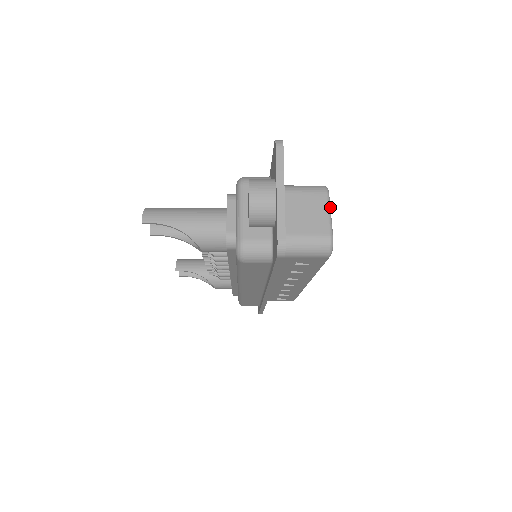
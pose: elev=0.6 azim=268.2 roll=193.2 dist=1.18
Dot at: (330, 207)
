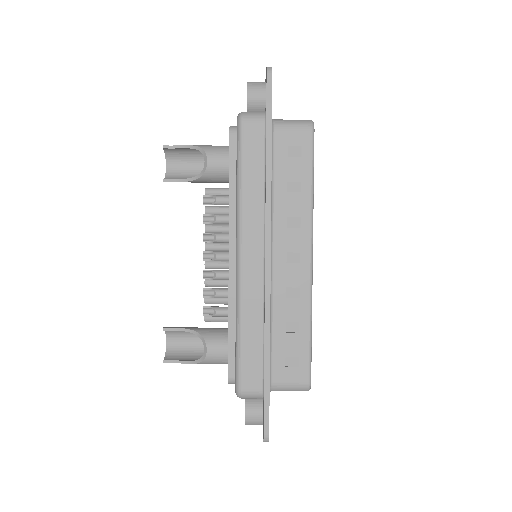
Dot at: occluded
